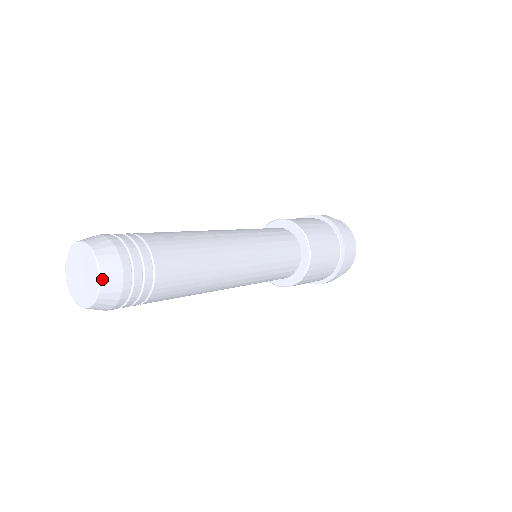
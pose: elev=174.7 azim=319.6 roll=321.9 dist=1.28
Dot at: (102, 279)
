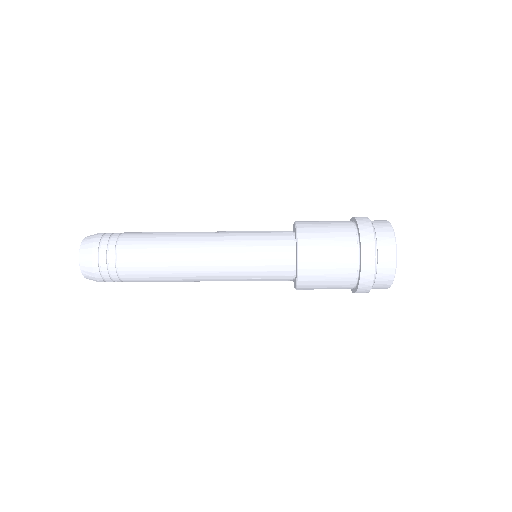
Dot at: (80, 252)
